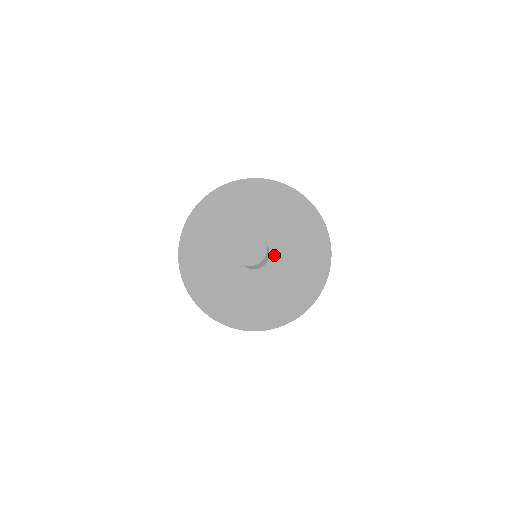
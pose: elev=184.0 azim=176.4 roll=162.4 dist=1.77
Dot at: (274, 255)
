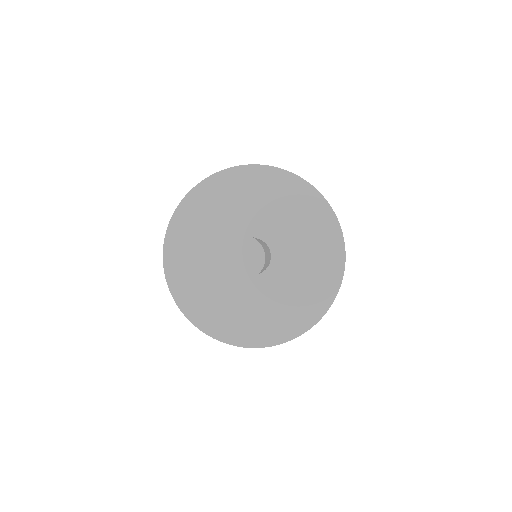
Dot at: (276, 255)
